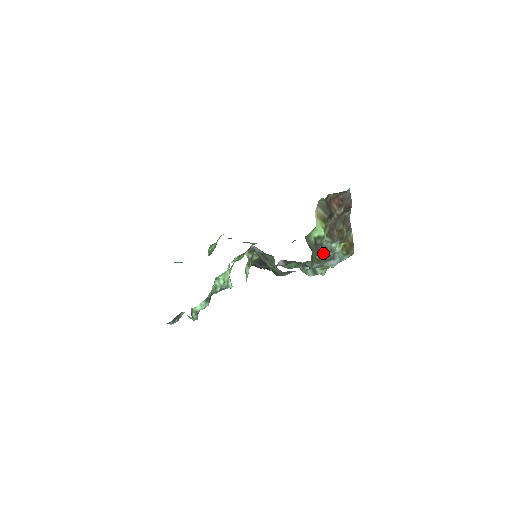
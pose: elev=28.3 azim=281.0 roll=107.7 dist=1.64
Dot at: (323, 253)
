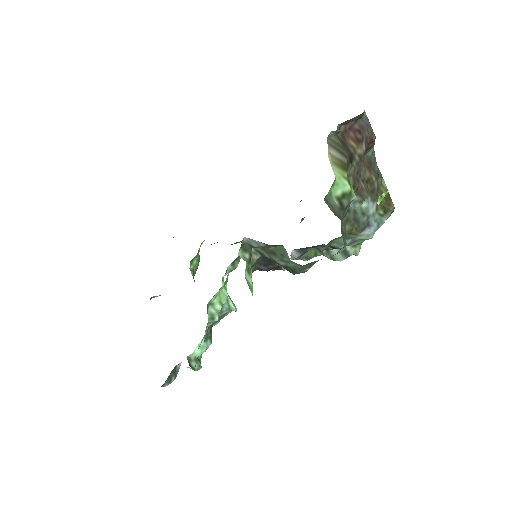
Dot at: (354, 220)
